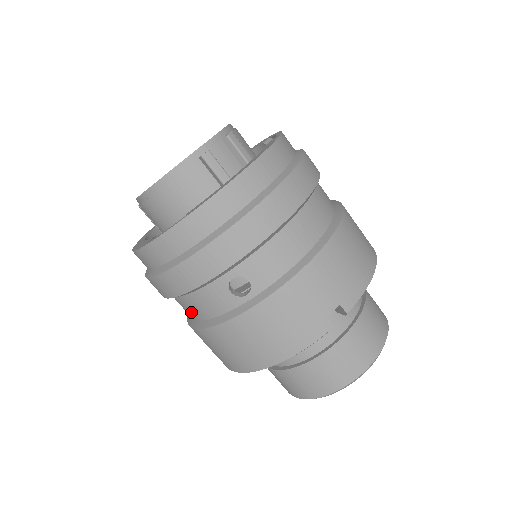
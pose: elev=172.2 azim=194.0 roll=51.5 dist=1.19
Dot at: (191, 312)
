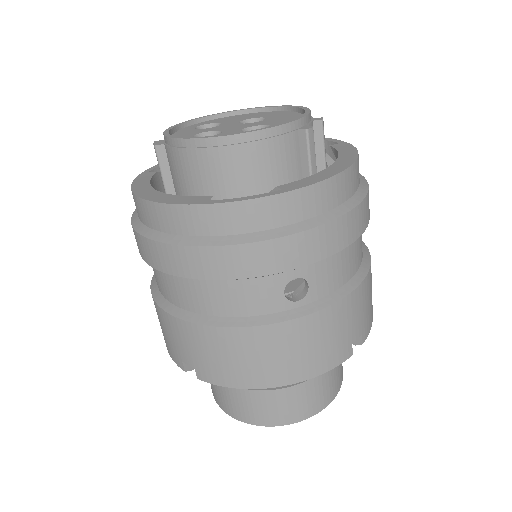
Dot at: (201, 302)
